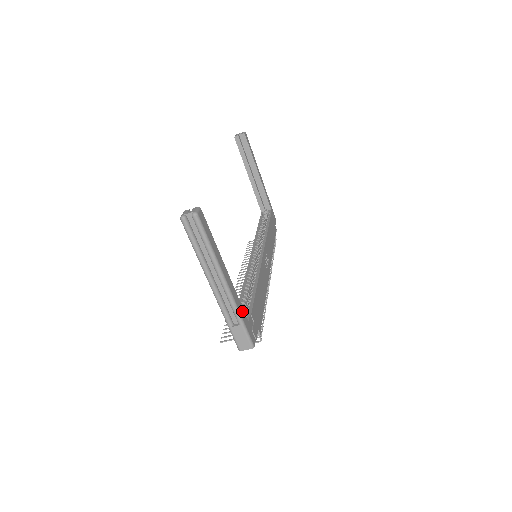
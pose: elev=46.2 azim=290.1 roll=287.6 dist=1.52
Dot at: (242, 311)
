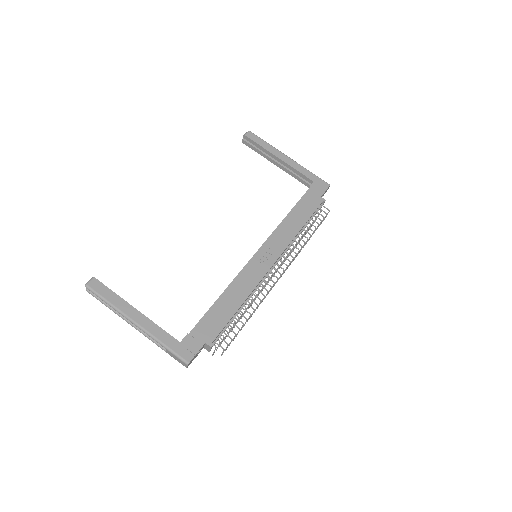
Dot at: (166, 337)
